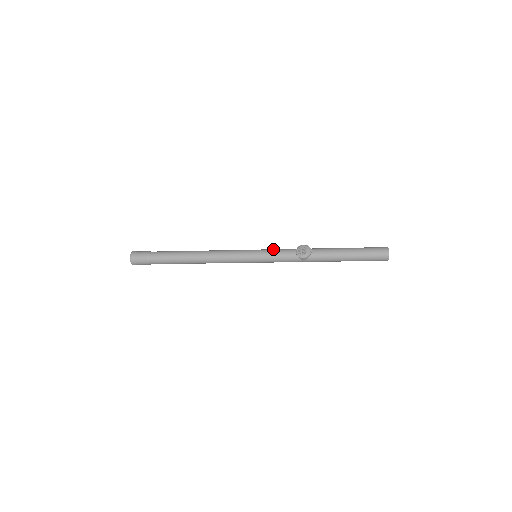
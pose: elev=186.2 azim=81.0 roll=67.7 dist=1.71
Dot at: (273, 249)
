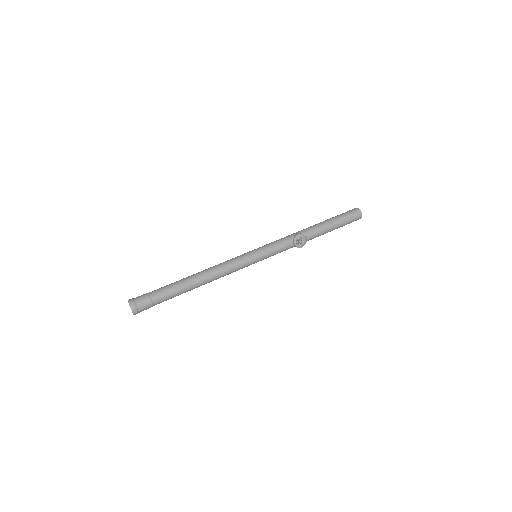
Dot at: (272, 246)
